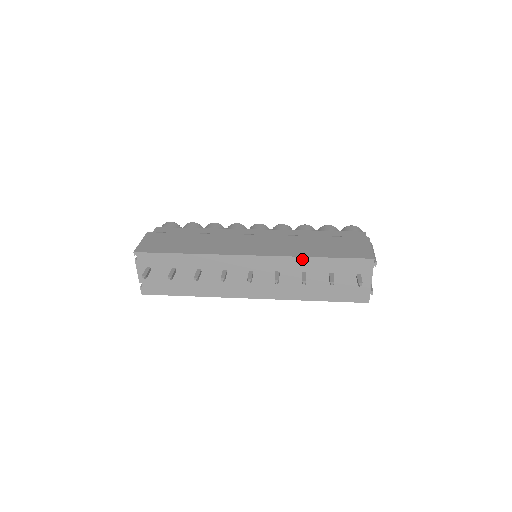
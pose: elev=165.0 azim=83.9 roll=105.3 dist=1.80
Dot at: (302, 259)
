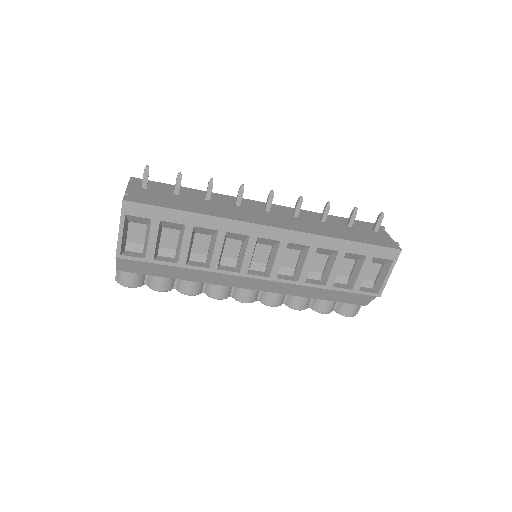
Dot at: (315, 213)
